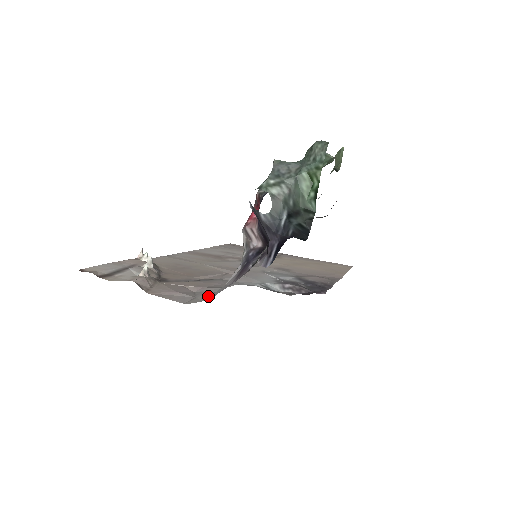
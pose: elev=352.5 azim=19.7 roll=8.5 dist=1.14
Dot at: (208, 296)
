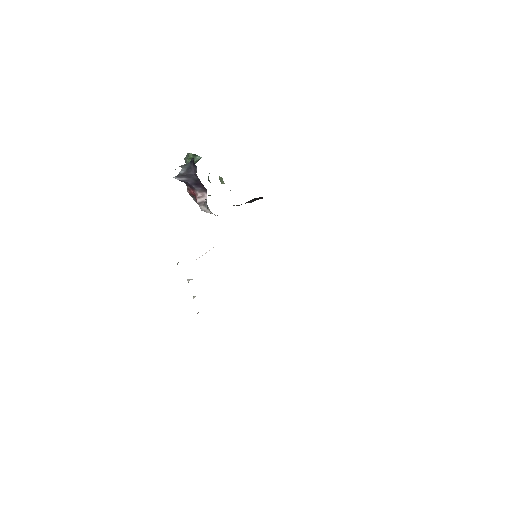
Dot at: occluded
